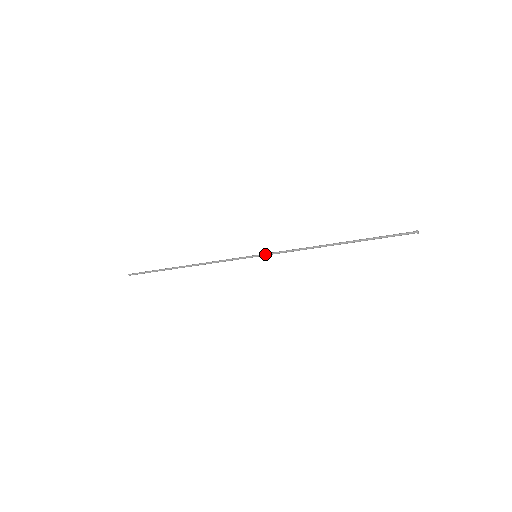
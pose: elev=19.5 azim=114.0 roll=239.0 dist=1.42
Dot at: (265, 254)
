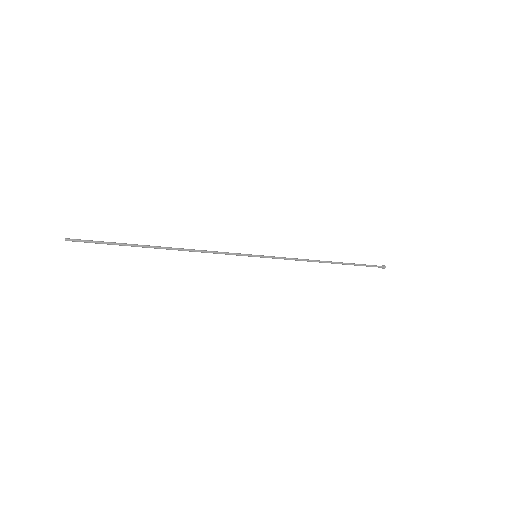
Dot at: (267, 256)
